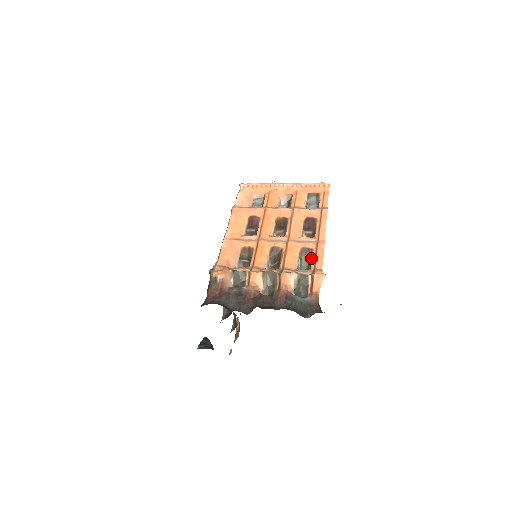
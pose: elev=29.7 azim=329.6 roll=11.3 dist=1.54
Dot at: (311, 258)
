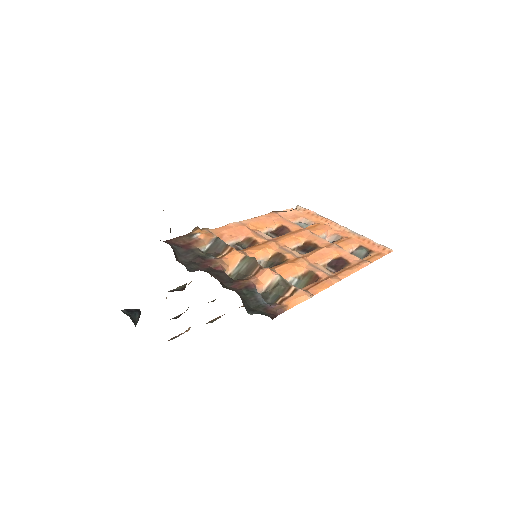
Dot at: occluded
